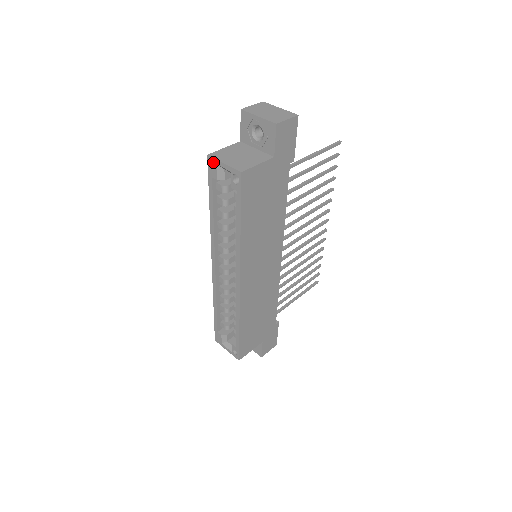
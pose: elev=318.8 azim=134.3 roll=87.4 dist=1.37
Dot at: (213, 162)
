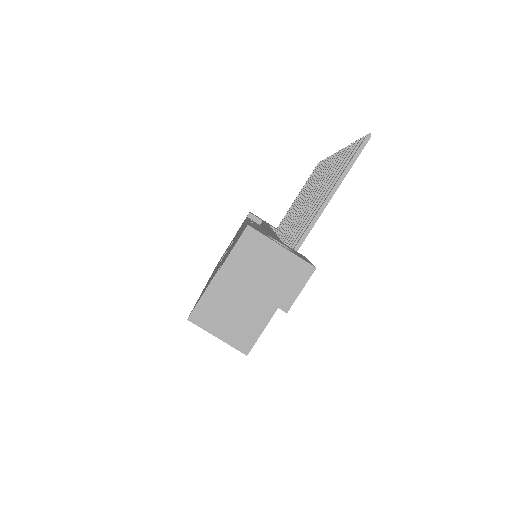
Dot at: (198, 324)
